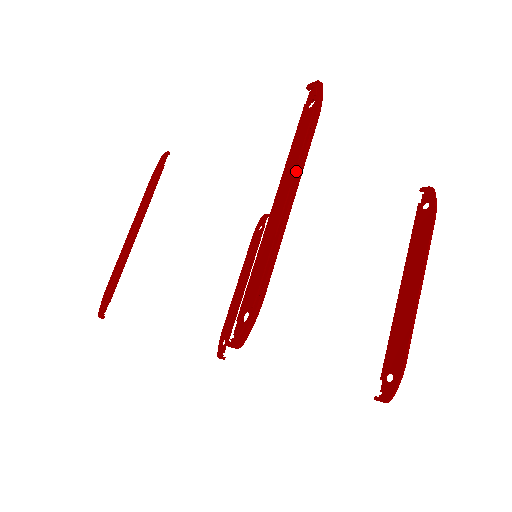
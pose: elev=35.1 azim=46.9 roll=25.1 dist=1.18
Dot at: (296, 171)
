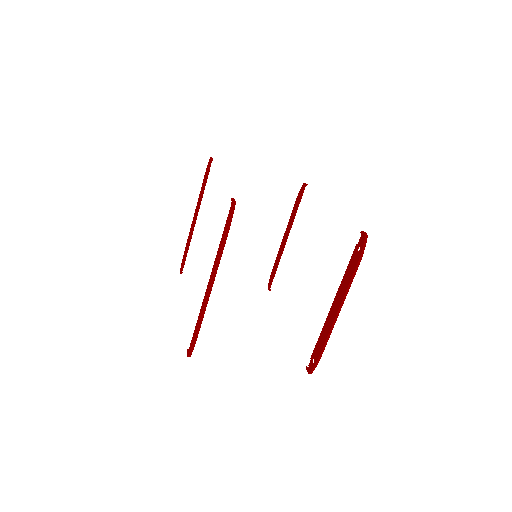
Dot at: (215, 268)
